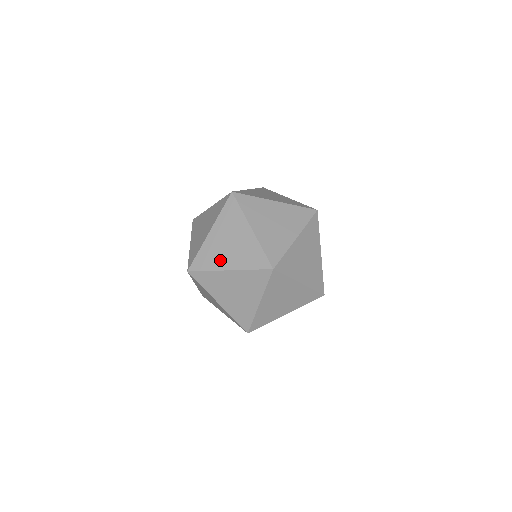
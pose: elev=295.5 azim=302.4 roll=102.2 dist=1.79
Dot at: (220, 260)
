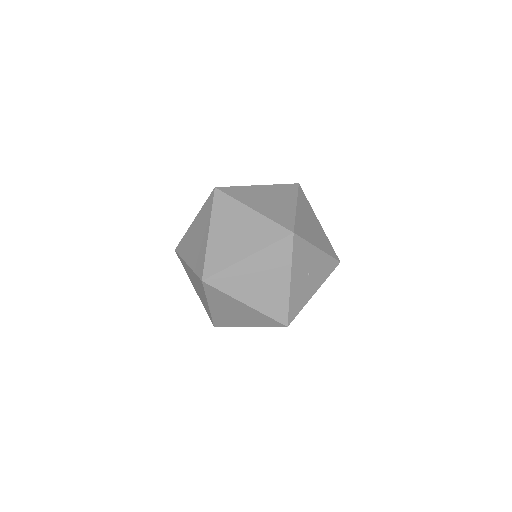
Dot at: occluded
